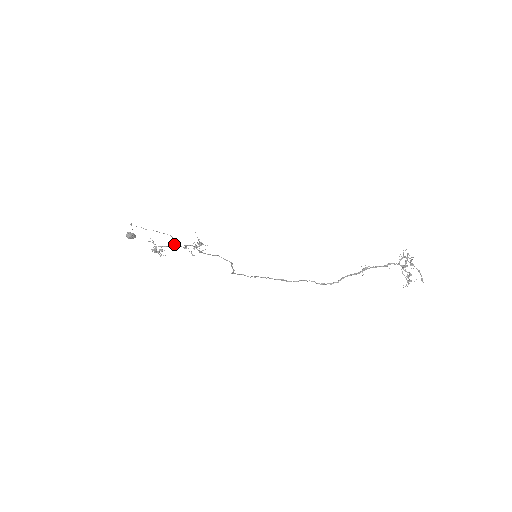
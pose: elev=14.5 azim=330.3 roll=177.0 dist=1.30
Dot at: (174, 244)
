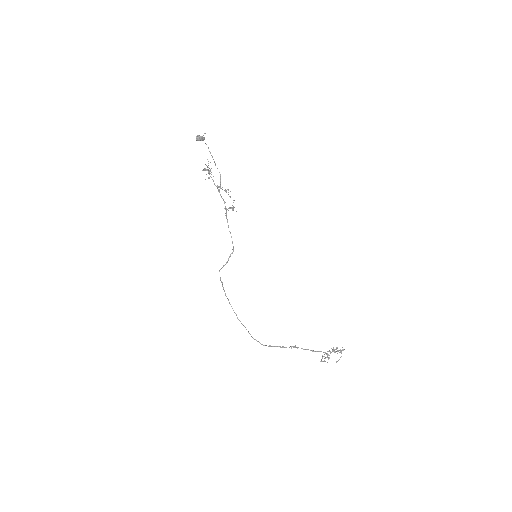
Dot at: (218, 186)
